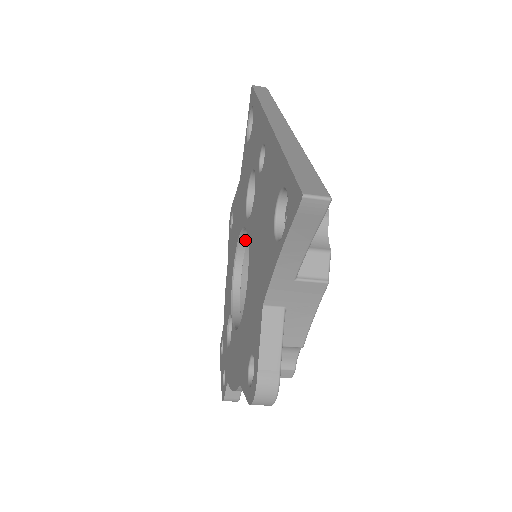
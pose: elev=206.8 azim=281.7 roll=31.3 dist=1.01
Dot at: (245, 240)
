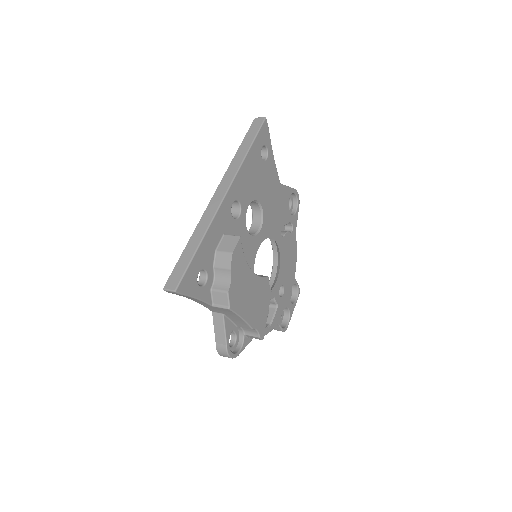
Dot at: occluded
